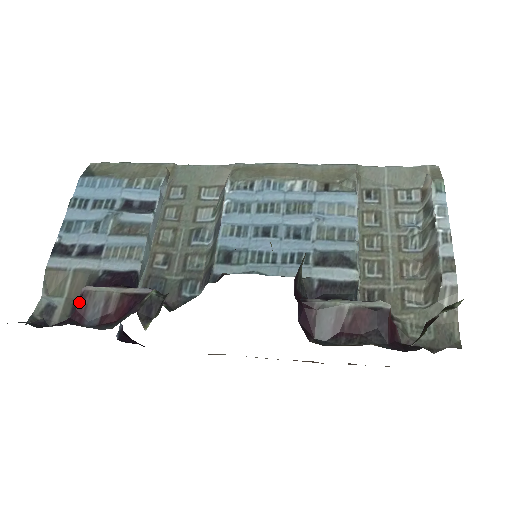
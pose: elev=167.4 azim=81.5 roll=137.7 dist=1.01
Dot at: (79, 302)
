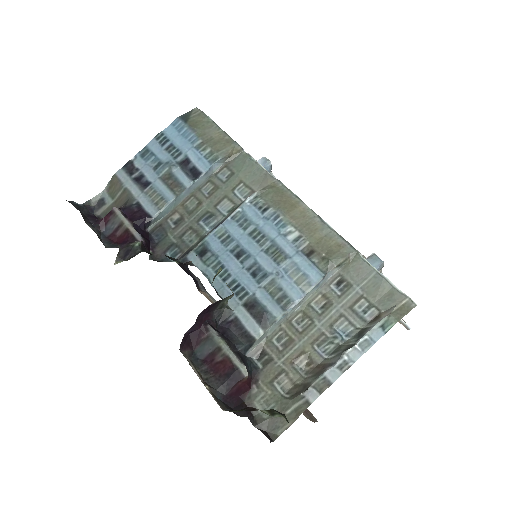
Dot at: (107, 214)
